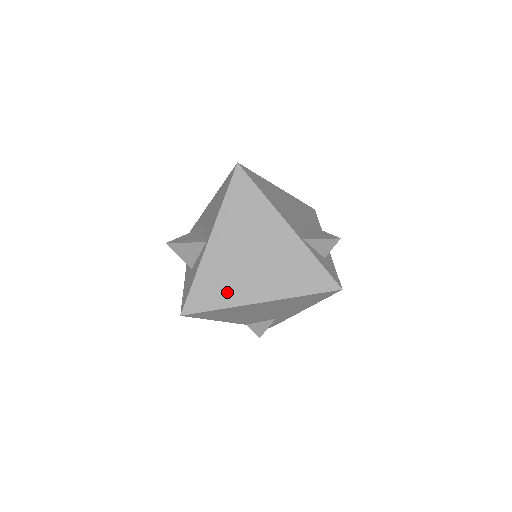
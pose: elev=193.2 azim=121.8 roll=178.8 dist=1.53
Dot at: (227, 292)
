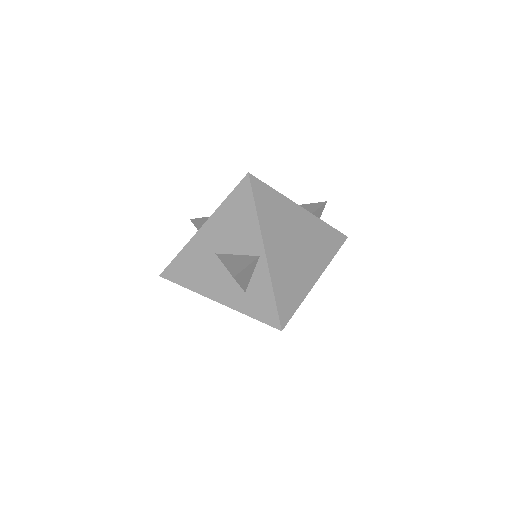
Dot at: (297, 287)
